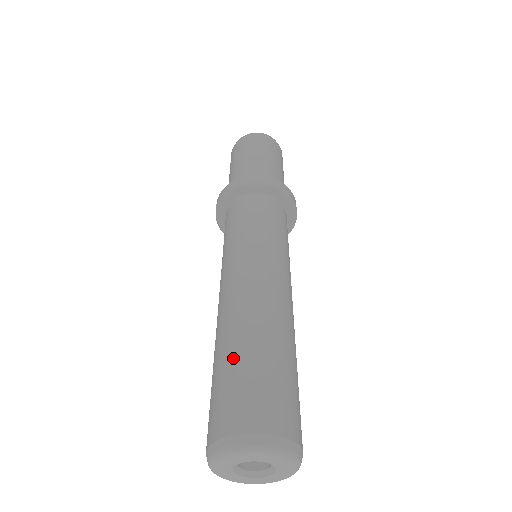
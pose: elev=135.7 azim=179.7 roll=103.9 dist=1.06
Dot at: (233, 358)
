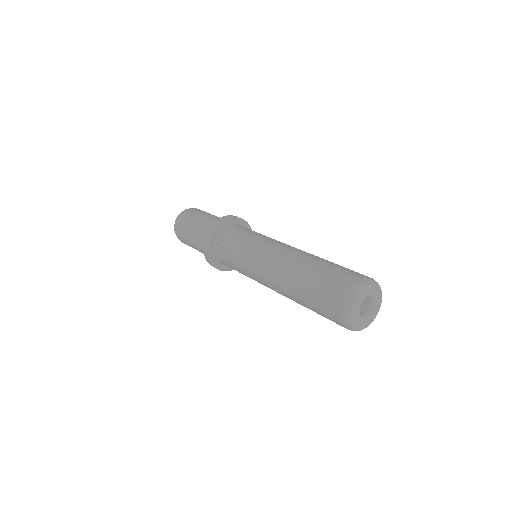
Dot at: (325, 263)
